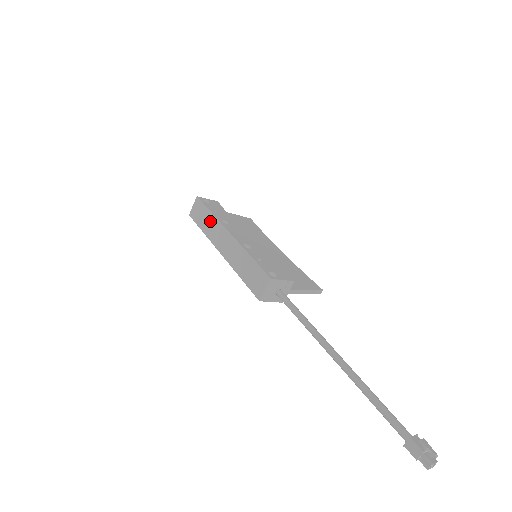
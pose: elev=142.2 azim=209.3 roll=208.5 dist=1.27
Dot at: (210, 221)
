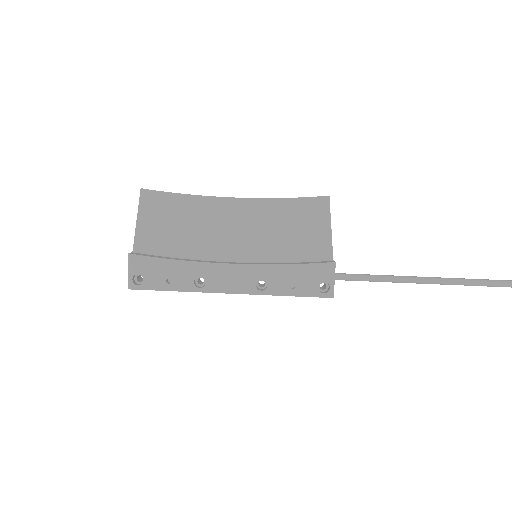
Dot at: occluded
